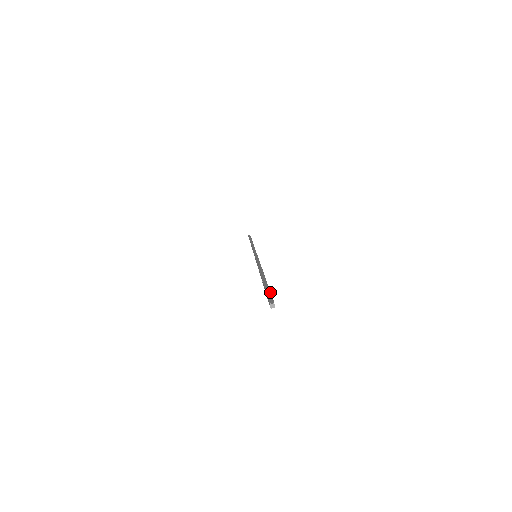
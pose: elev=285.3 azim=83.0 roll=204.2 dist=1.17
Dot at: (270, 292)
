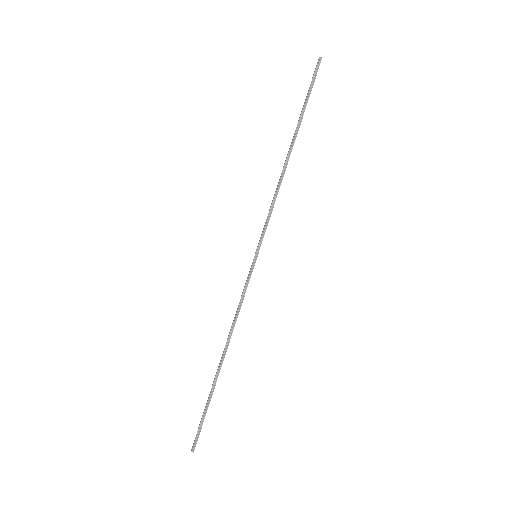
Dot at: occluded
